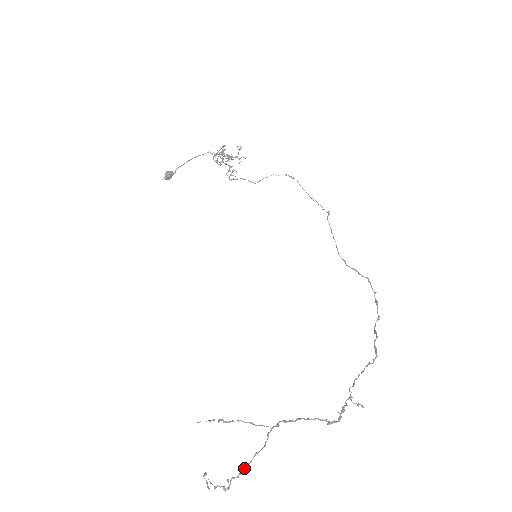
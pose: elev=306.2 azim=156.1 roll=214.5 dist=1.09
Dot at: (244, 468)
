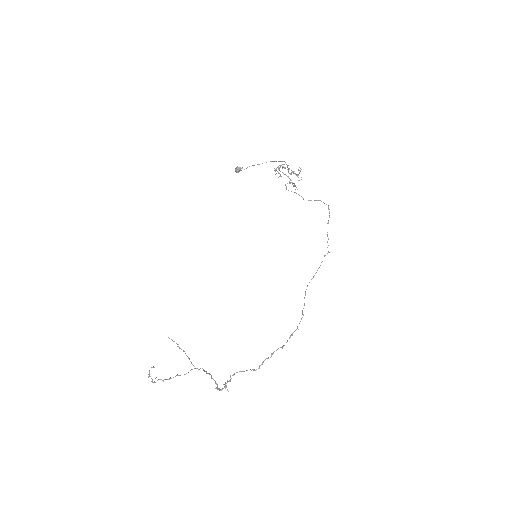
Dot at: (169, 378)
